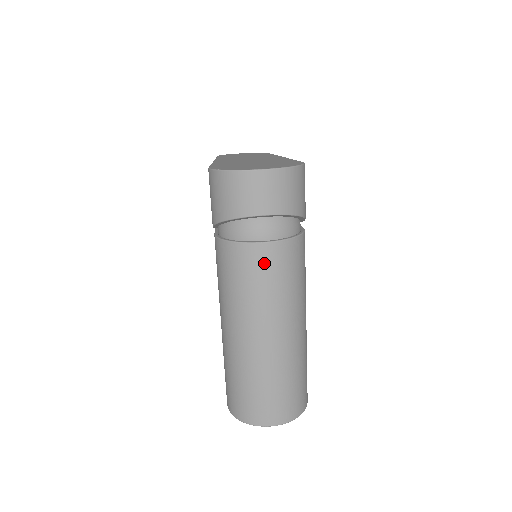
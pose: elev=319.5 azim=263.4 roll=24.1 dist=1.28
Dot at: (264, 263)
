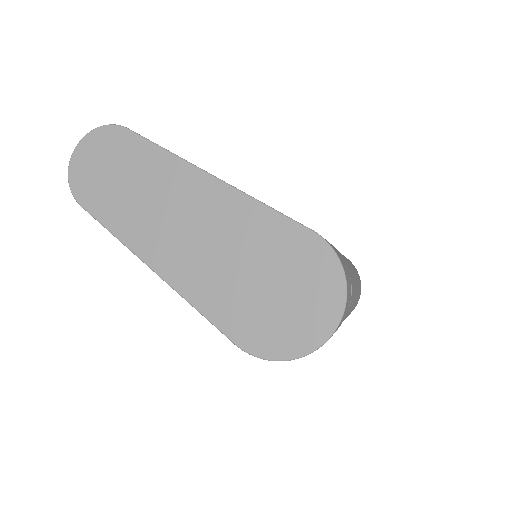
Dot at: occluded
